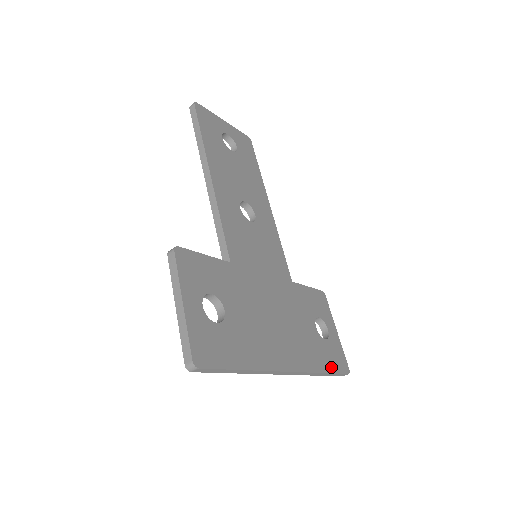
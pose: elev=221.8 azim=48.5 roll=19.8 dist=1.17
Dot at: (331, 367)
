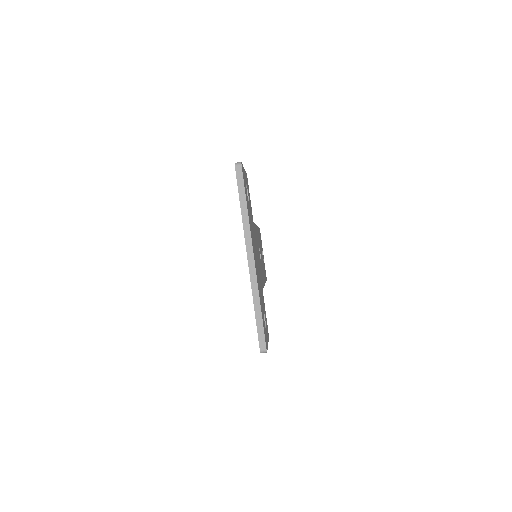
Dot at: occluded
